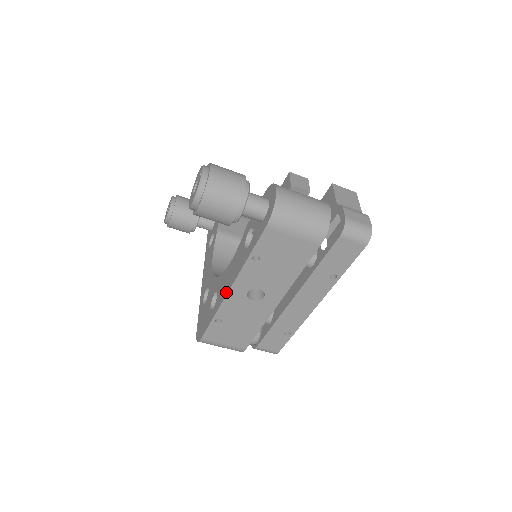
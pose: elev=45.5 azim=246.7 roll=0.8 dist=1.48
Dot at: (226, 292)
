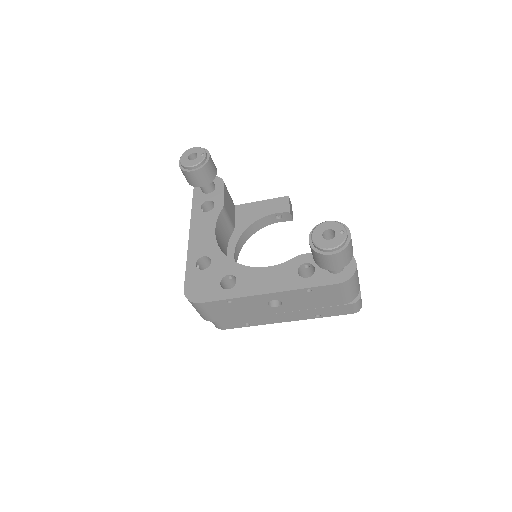
Dot at: (261, 292)
